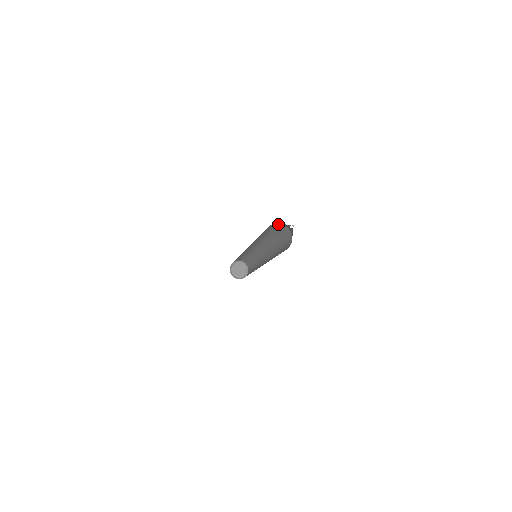
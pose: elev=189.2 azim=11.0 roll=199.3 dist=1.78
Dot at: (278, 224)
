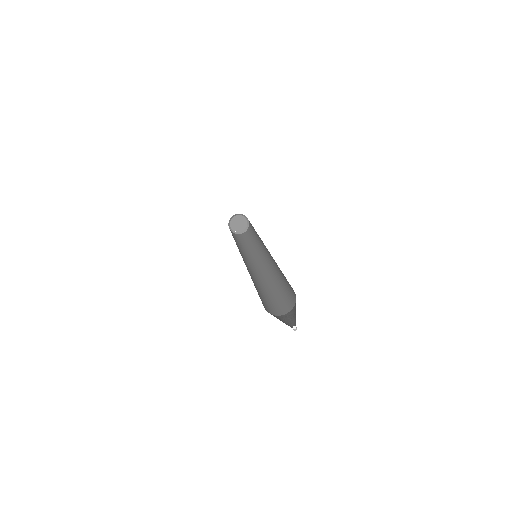
Dot at: occluded
